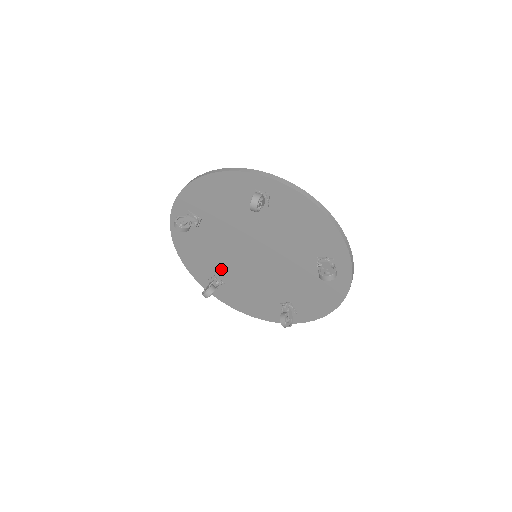
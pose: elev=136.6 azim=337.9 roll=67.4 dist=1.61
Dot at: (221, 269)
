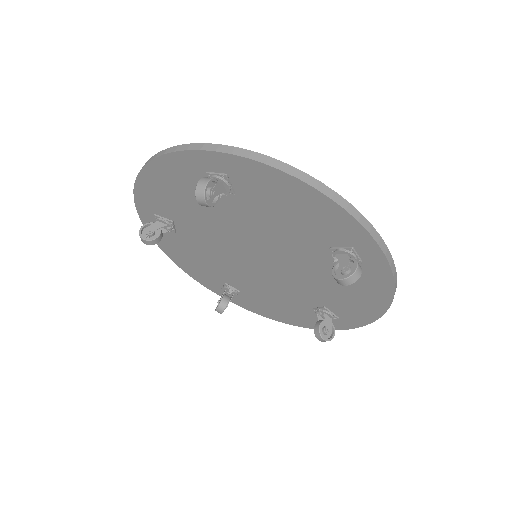
Dot at: (227, 276)
